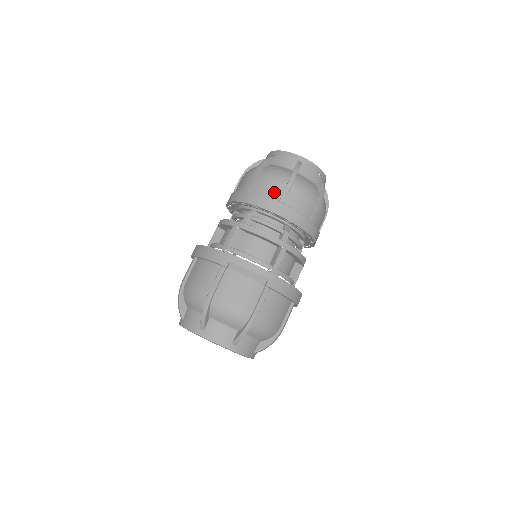
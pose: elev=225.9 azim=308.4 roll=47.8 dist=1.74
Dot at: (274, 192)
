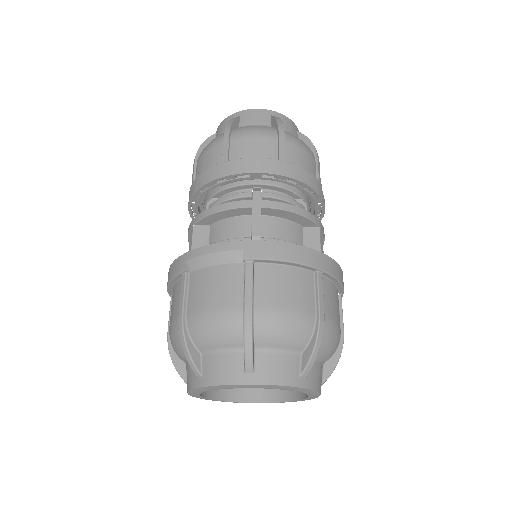
Dot at: (214, 159)
